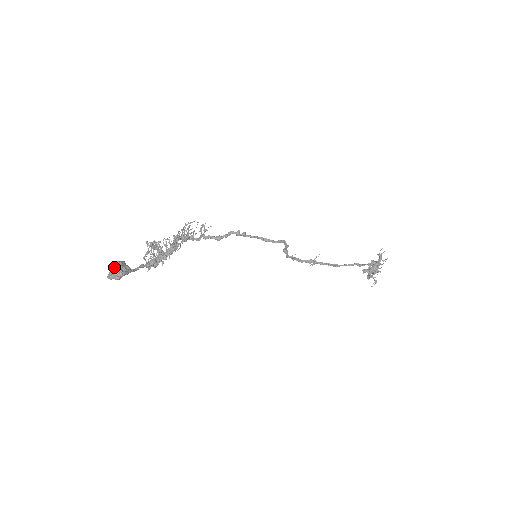
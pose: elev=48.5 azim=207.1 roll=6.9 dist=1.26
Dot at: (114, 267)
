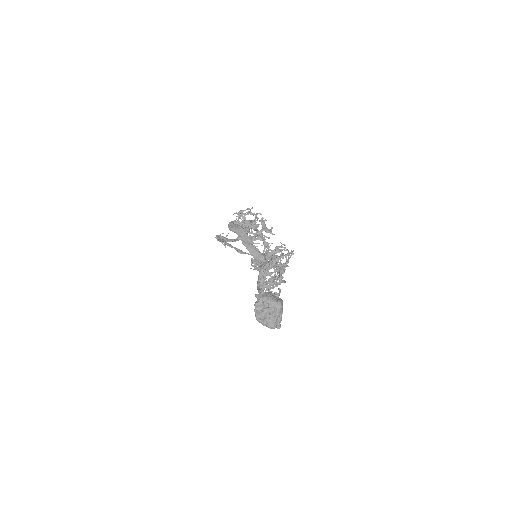
Dot at: (280, 309)
